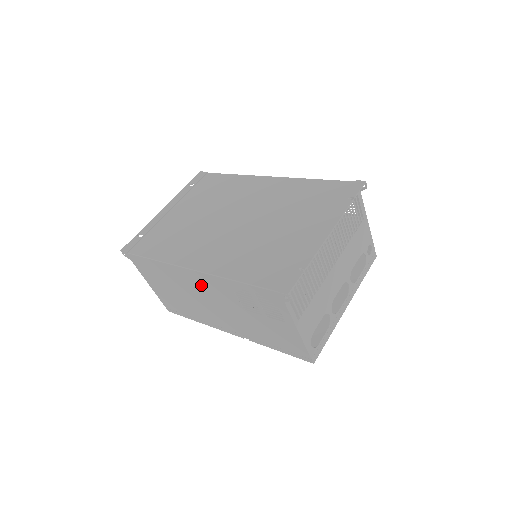
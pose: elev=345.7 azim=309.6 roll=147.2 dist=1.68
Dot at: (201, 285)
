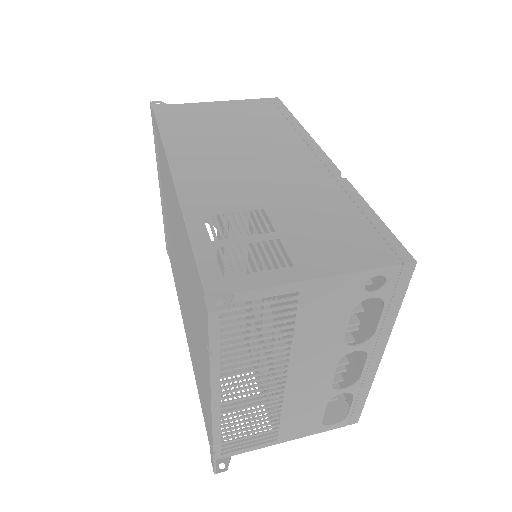
Dot at: occluded
